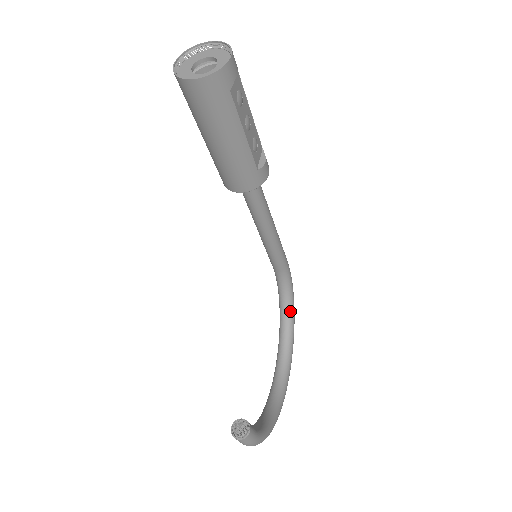
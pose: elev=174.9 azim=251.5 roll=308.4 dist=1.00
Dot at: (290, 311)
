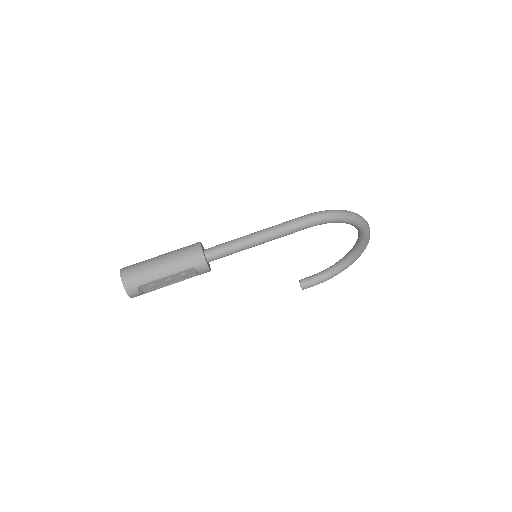
Dot at: (347, 223)
